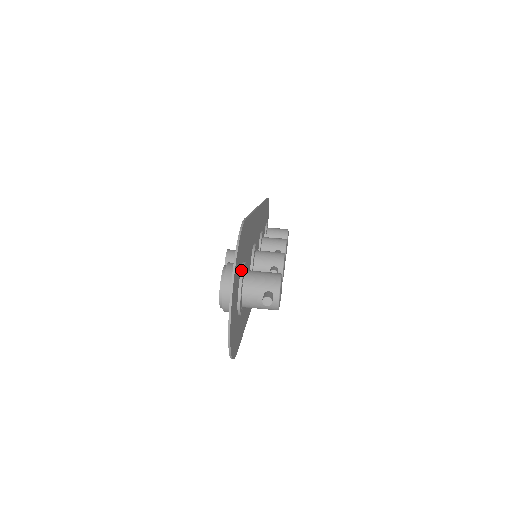
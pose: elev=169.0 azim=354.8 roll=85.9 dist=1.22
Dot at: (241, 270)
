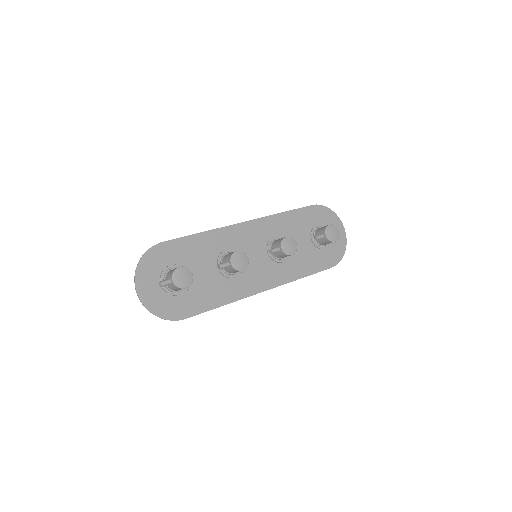
Dot at: (163, 270)
